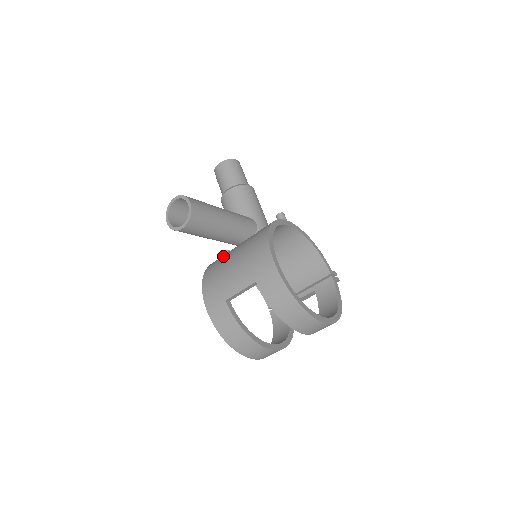
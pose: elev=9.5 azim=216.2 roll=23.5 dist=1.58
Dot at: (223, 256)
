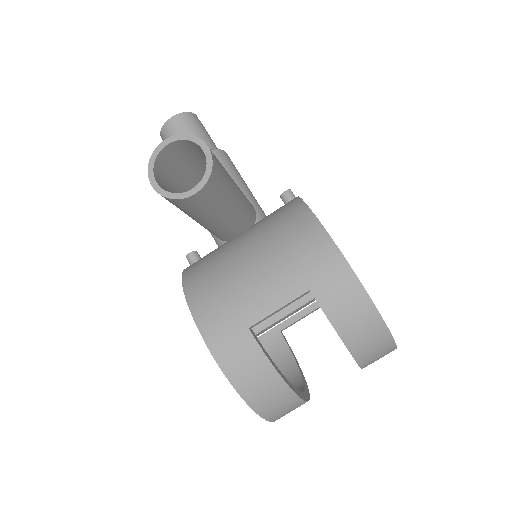
Dot at: (213, 256)
